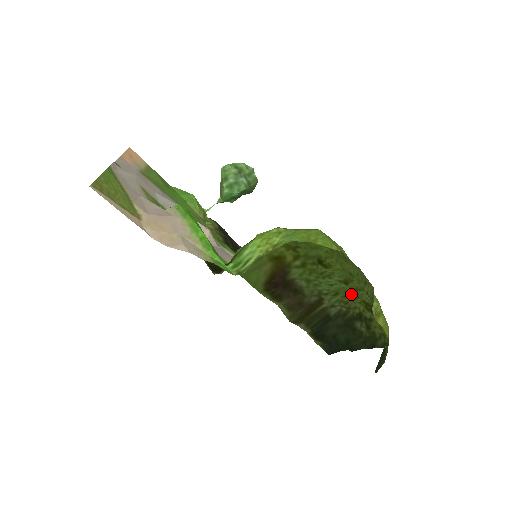
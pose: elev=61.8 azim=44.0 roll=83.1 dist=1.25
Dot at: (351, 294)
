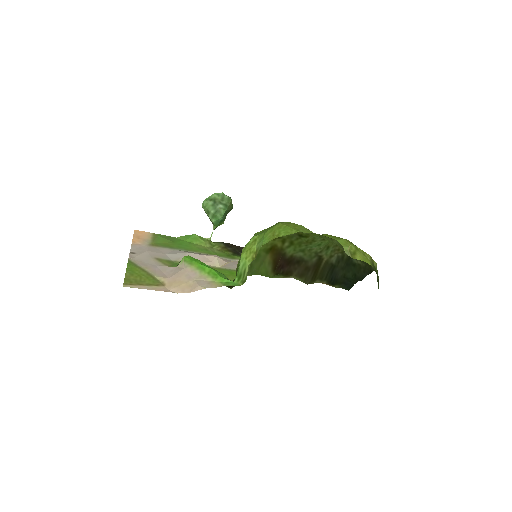
Dot at: occluded
